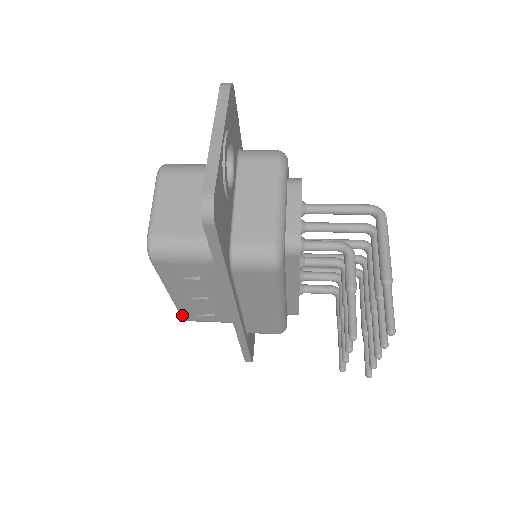
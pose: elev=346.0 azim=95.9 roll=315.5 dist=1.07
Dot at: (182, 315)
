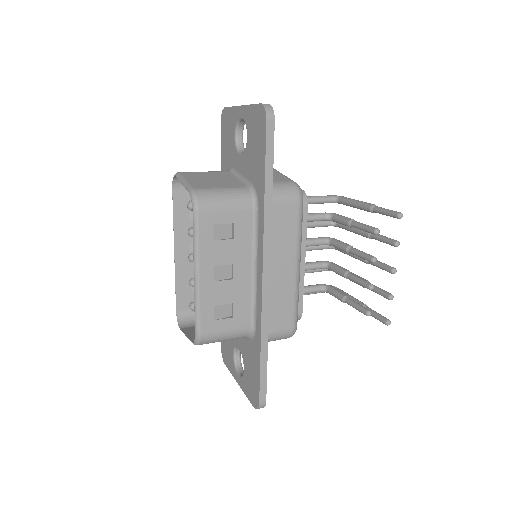
Dot at: (199, 323)
